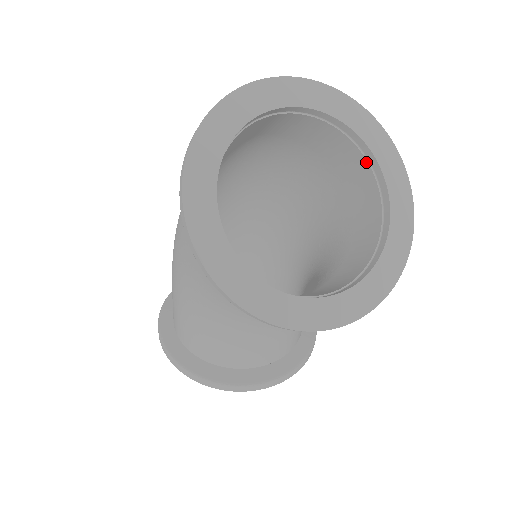
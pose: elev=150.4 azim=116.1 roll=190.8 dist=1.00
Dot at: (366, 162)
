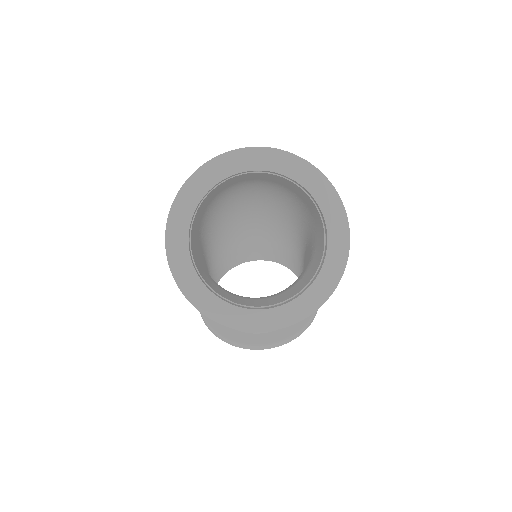
Dot at: (317, 210)
